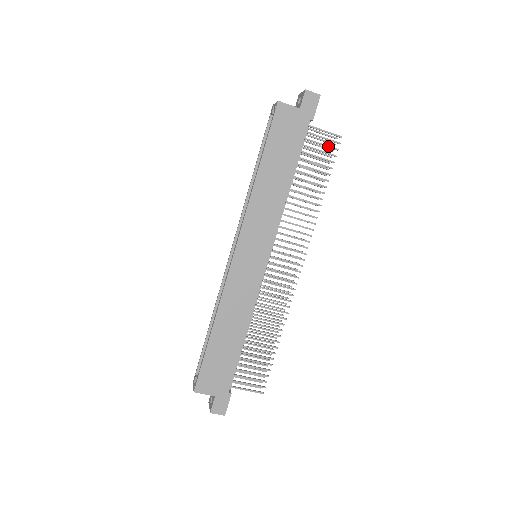
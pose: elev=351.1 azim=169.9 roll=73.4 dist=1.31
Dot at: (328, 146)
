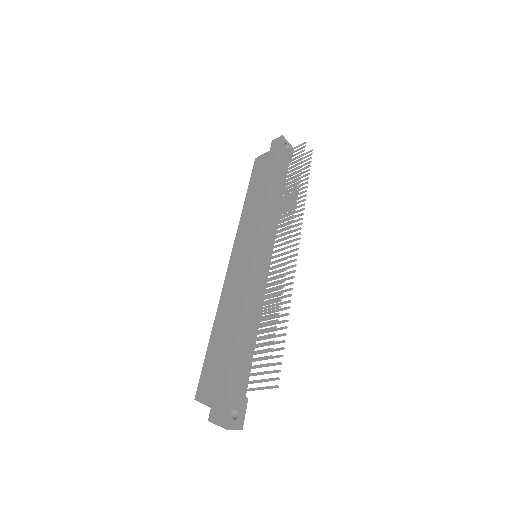
Dot at: (296, 154)
